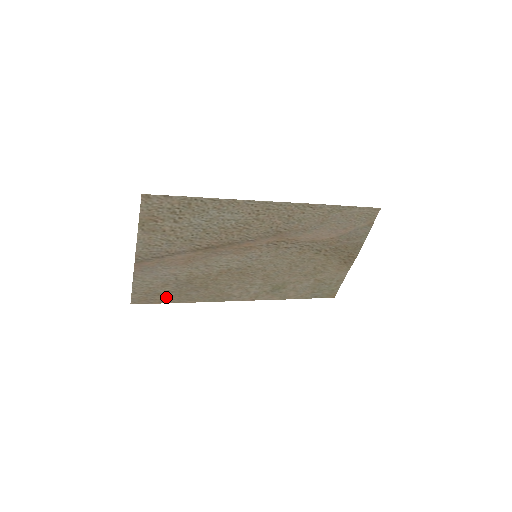
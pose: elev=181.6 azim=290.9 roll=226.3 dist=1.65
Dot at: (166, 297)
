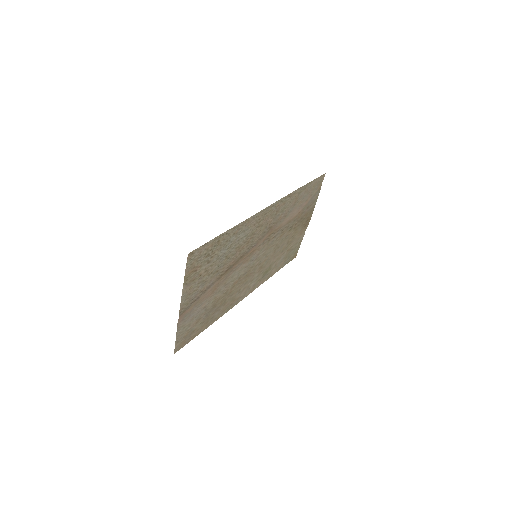
Dot at: (198, 330)
